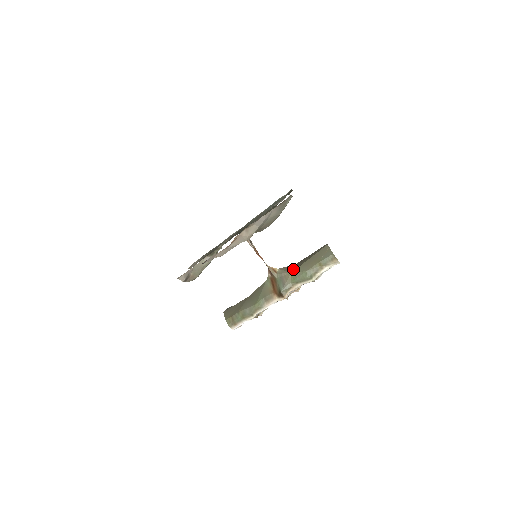
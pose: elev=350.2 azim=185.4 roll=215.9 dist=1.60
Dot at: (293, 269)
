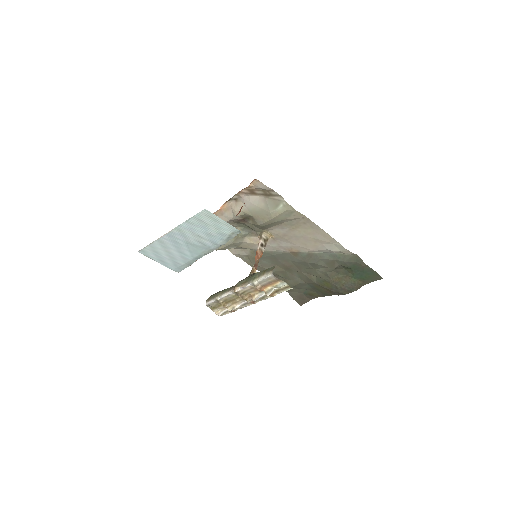
Dot at: occluded
